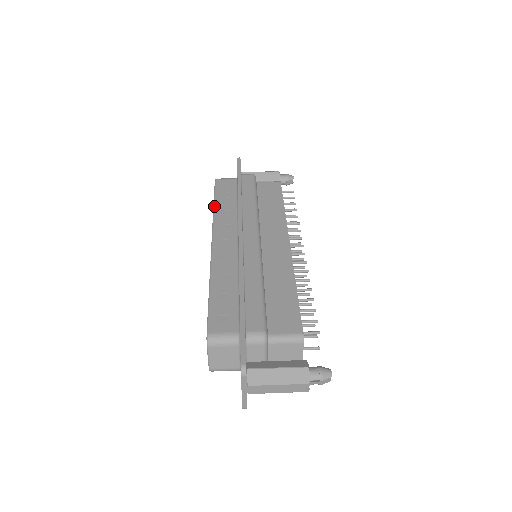
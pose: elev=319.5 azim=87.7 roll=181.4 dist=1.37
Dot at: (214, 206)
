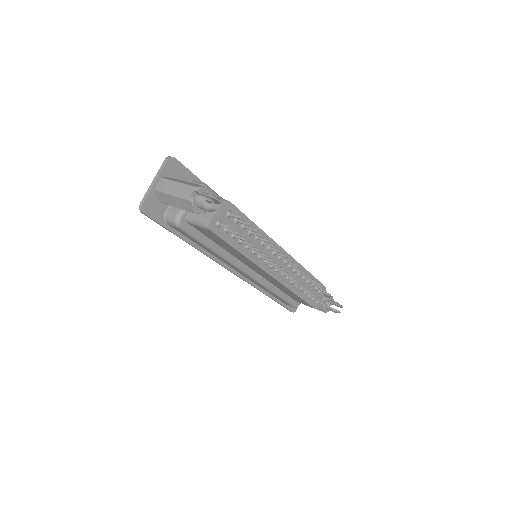
Dot at: occluded
